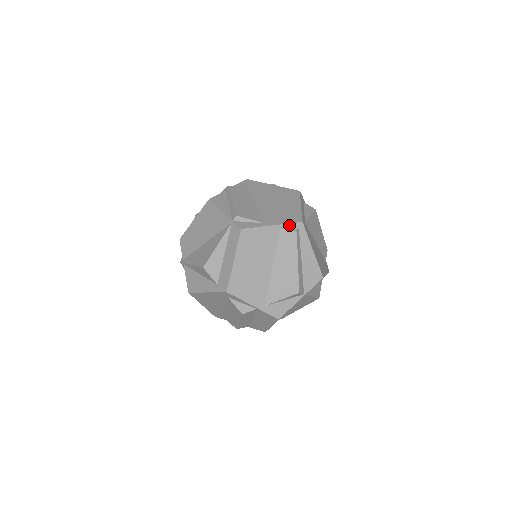
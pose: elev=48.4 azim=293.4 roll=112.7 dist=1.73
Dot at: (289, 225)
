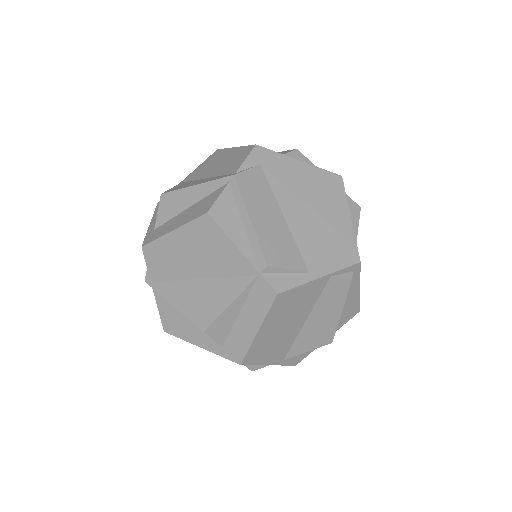
Dot at: (342, 270)
